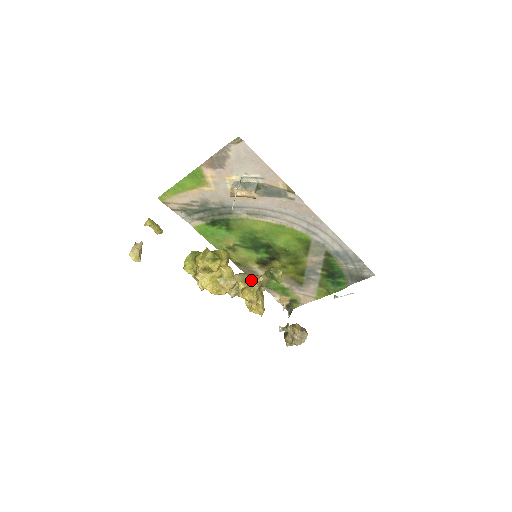
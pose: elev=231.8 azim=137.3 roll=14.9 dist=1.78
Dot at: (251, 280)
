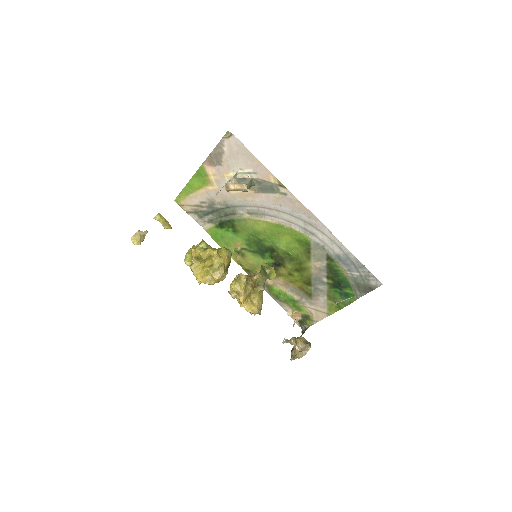
Dot at: (248, 278)
